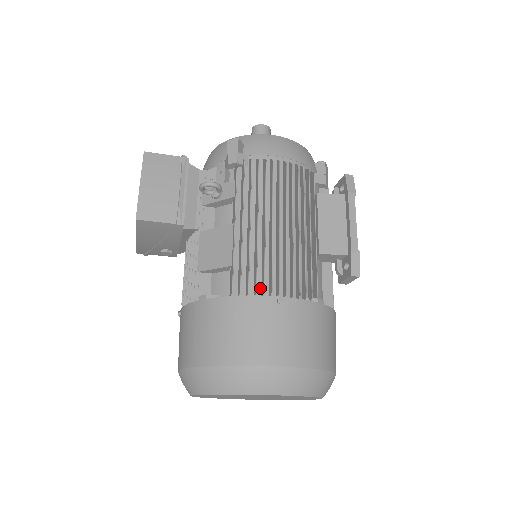
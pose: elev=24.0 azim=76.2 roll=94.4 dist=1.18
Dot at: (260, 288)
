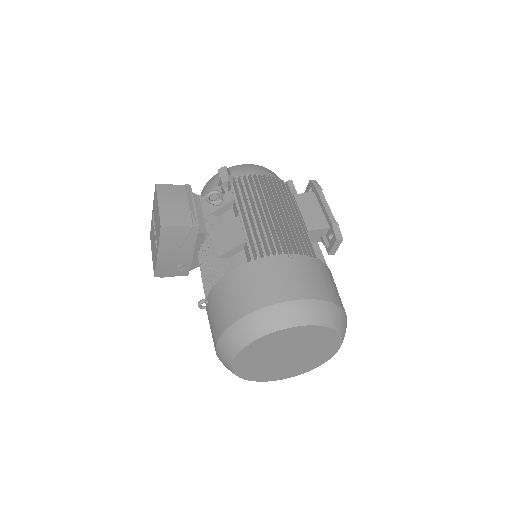
Dot at: (271, 255)
